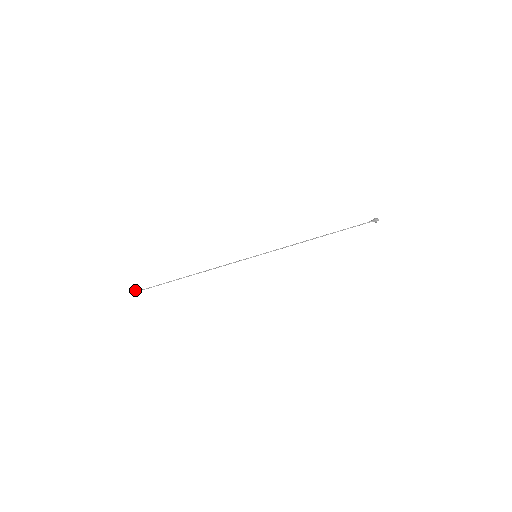
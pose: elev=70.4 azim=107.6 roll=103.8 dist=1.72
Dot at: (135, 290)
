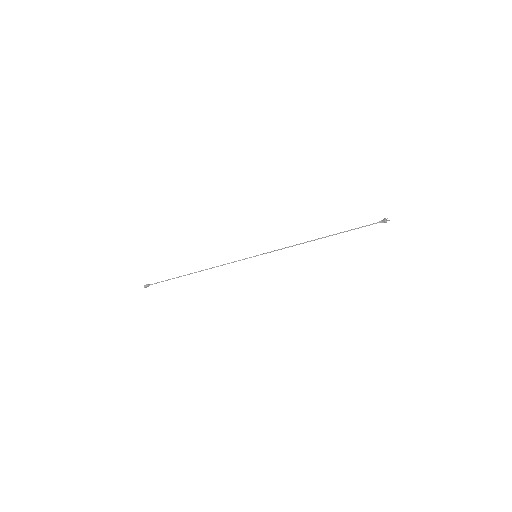
Dot at: occluded
